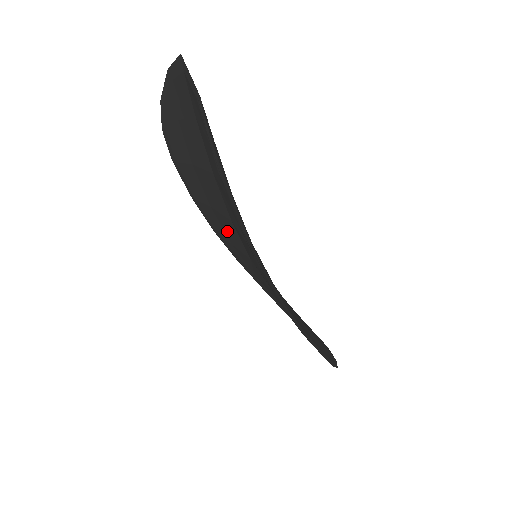
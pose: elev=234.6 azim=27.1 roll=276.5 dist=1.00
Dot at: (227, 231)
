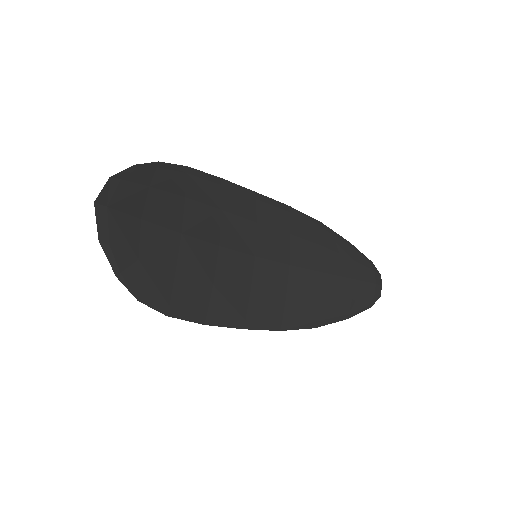
Dot at: (238, 227)
